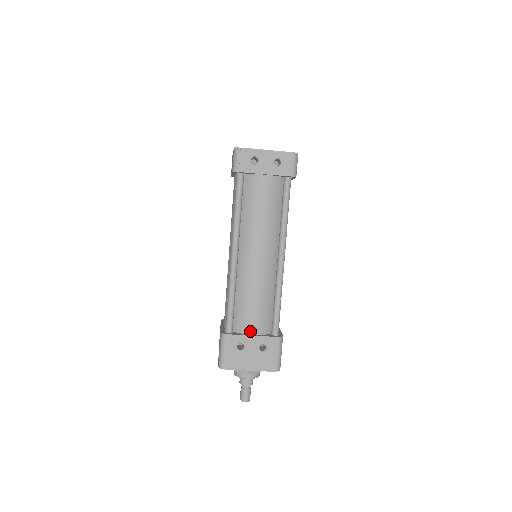
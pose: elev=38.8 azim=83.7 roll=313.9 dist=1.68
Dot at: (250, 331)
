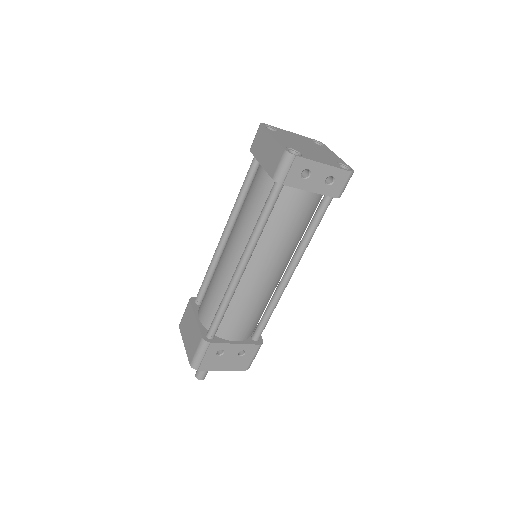
Dot at: (234, 338)
